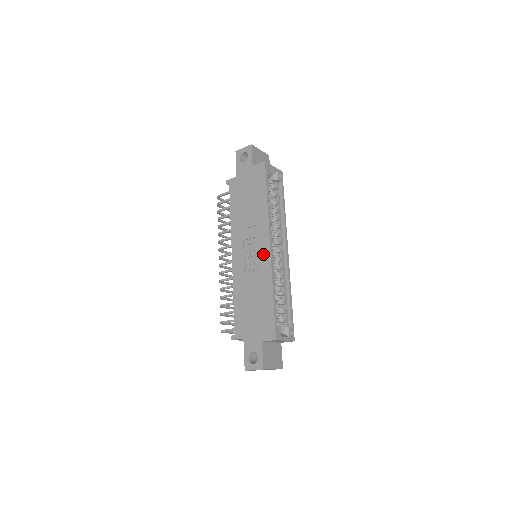
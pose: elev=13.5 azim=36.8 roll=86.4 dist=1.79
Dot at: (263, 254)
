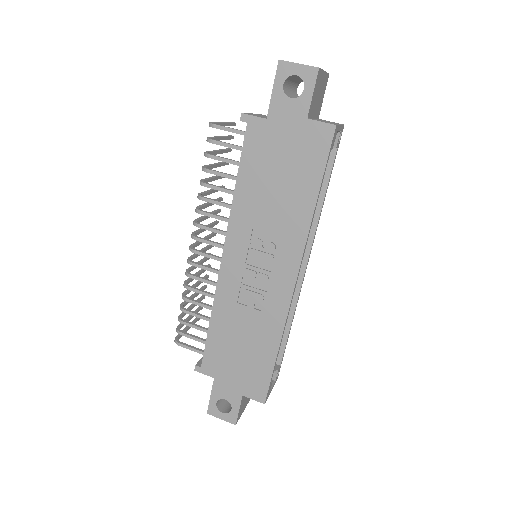
Dot at: (280, 288)
